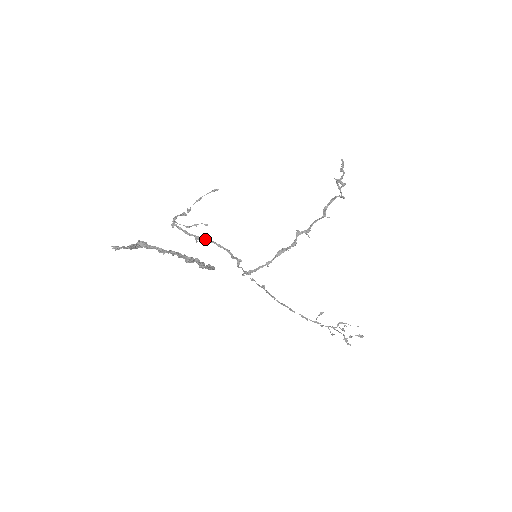
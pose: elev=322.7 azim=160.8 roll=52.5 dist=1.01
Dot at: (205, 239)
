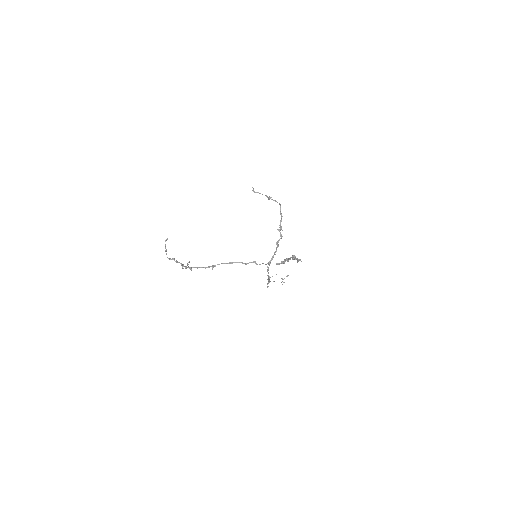
Dot at: occluded
